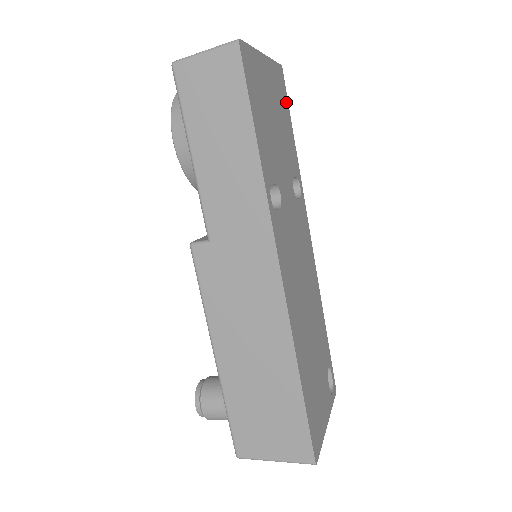
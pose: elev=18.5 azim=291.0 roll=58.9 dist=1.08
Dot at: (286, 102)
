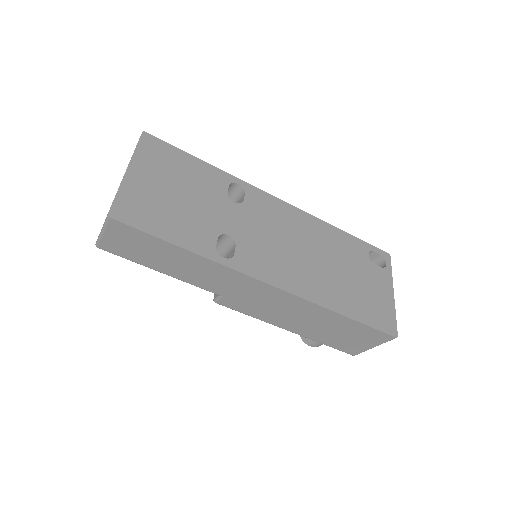
Dot at: (172, 150)
